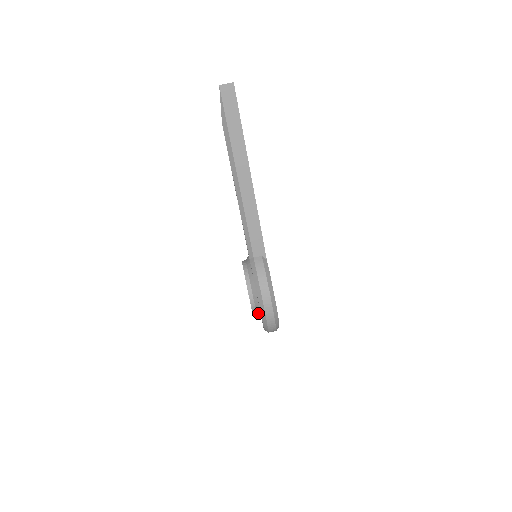
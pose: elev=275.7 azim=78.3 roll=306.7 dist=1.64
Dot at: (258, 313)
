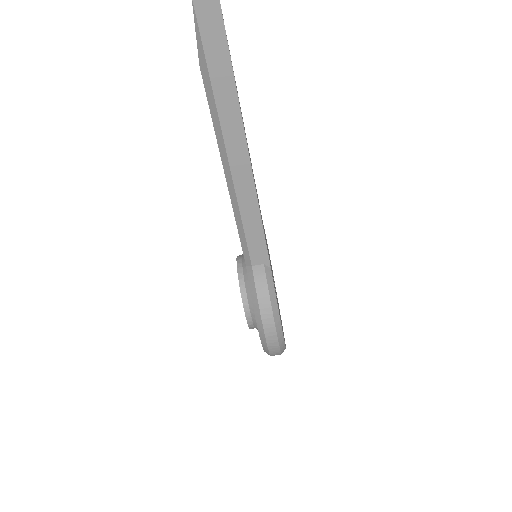
Dot at: occluded
